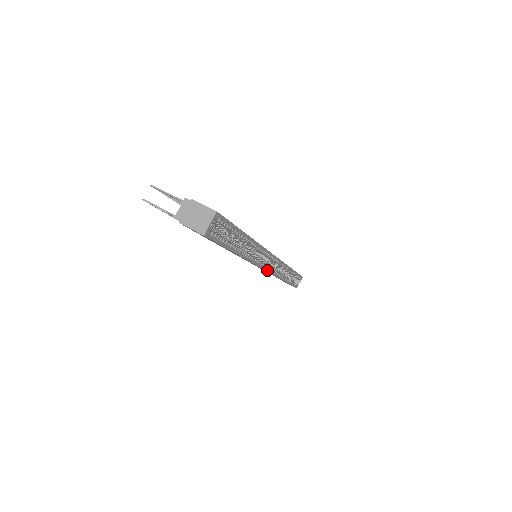
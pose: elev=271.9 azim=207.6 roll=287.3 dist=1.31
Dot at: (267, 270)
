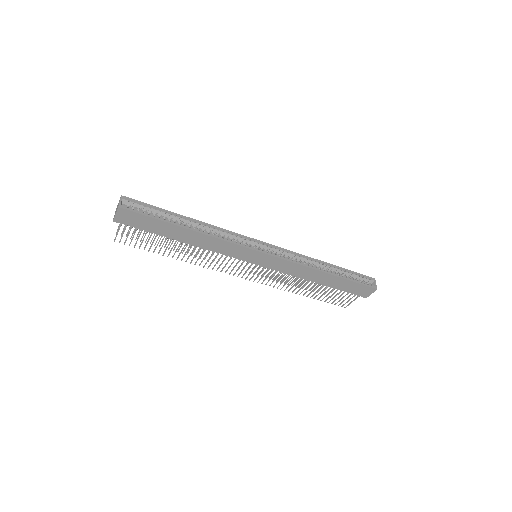
Dot at: (262, 252)
